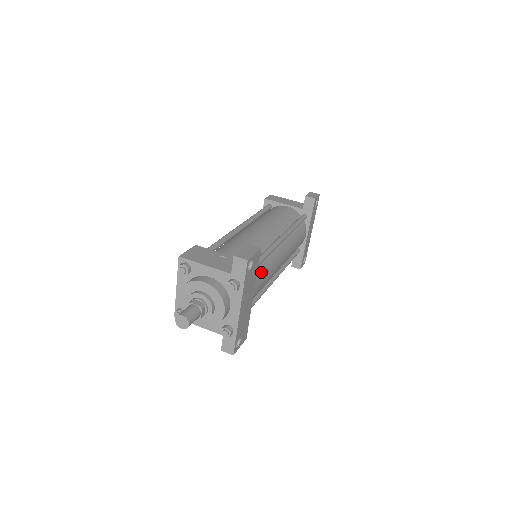
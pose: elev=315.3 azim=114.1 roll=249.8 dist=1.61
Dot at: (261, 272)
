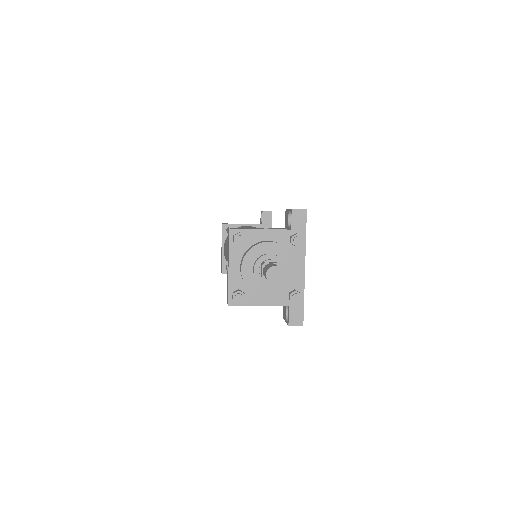
Dot at: occluded
